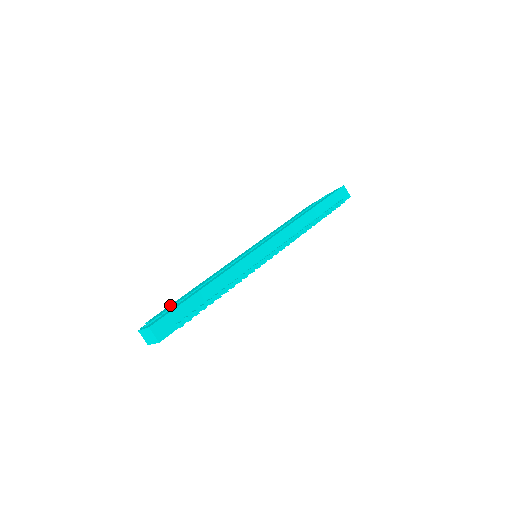
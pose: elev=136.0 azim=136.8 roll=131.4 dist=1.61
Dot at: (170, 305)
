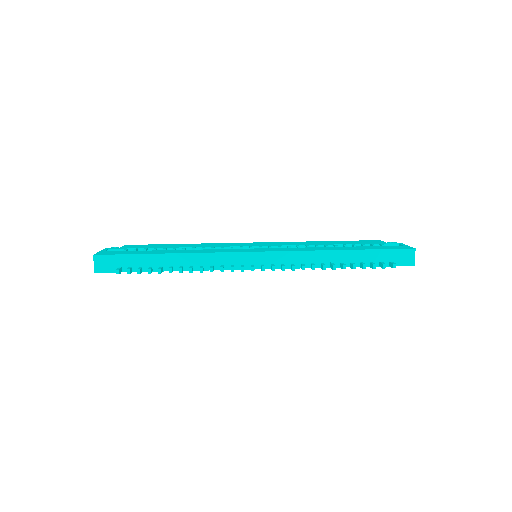
Dot at: (153, 244)
